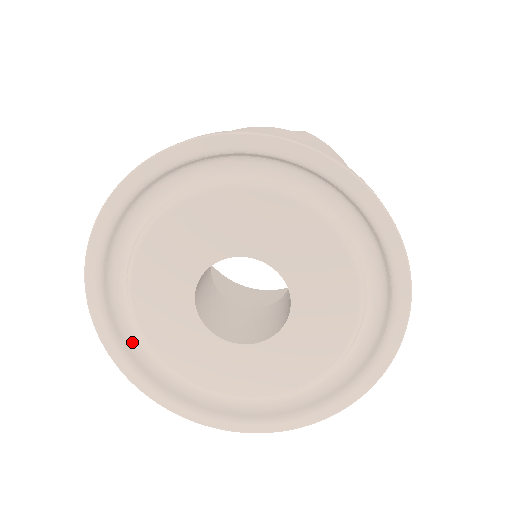
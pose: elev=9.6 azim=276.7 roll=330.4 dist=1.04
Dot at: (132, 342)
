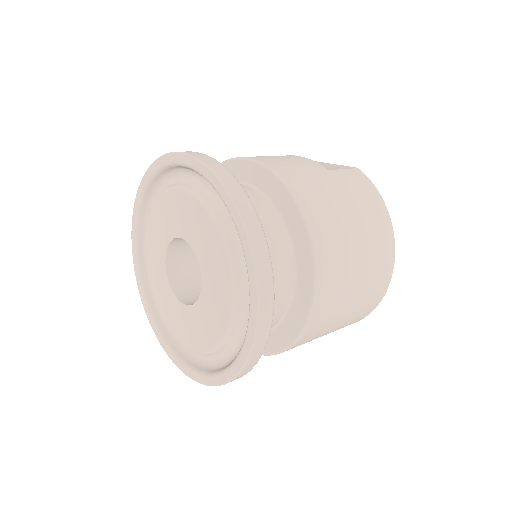
Dot at: occluded
